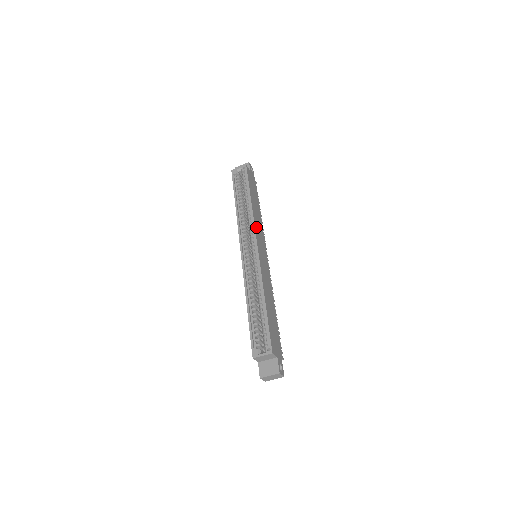
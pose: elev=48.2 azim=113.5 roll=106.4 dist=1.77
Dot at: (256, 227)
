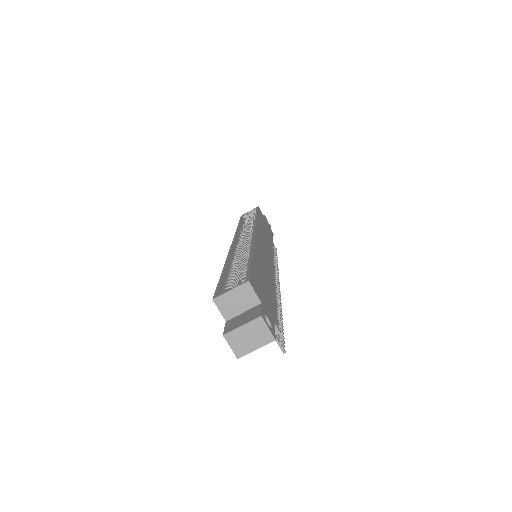
Dot at: (259, 229)
